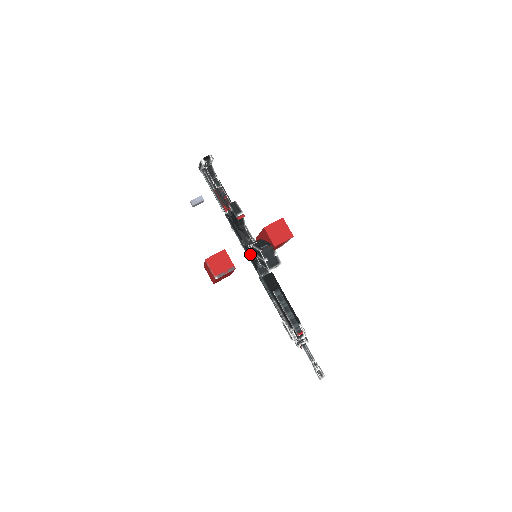
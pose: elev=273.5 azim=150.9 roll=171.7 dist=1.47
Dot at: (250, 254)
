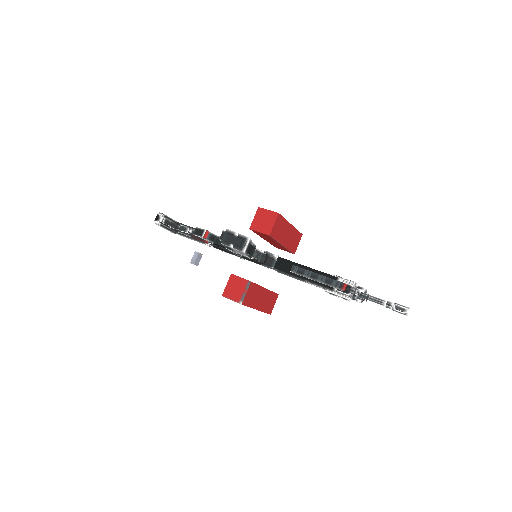
Dot at: (248, 258)
